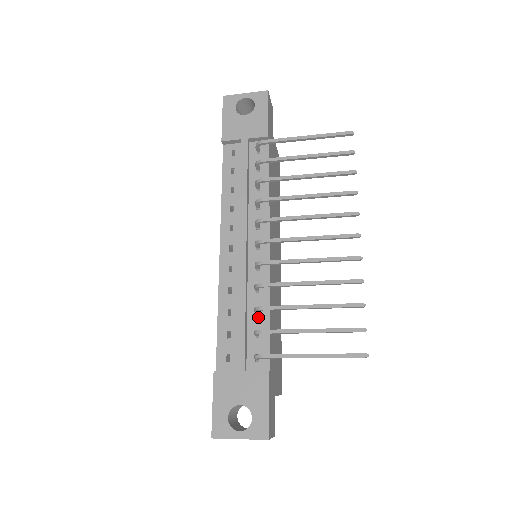
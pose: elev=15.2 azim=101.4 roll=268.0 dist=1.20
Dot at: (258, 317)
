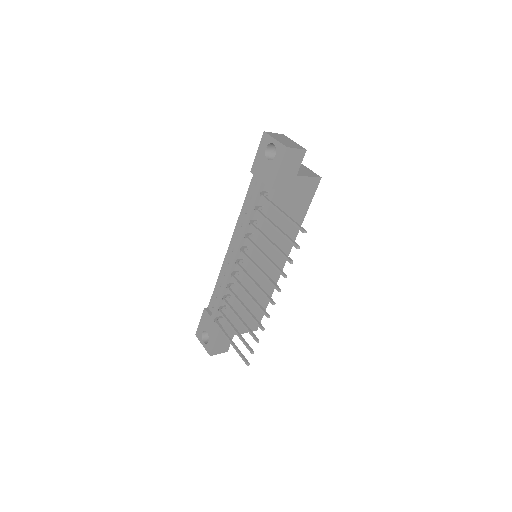
Dot at: (229, 299)
